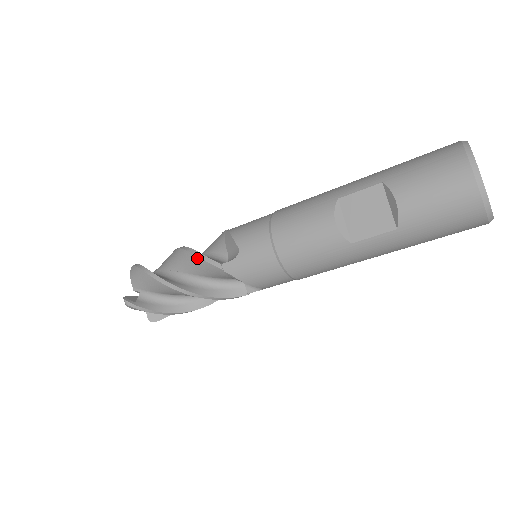
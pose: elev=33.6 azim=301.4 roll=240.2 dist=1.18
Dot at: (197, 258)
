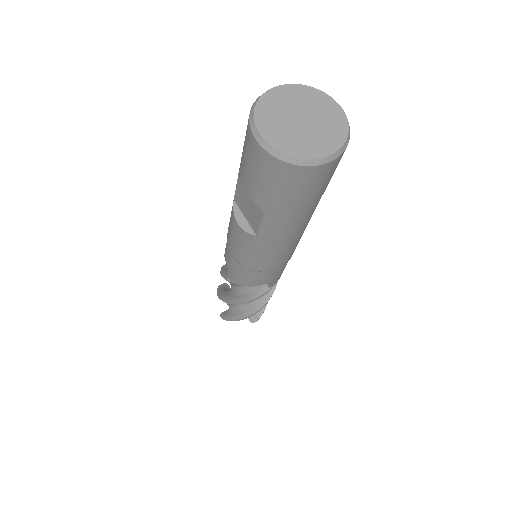
Dot at: occluded
